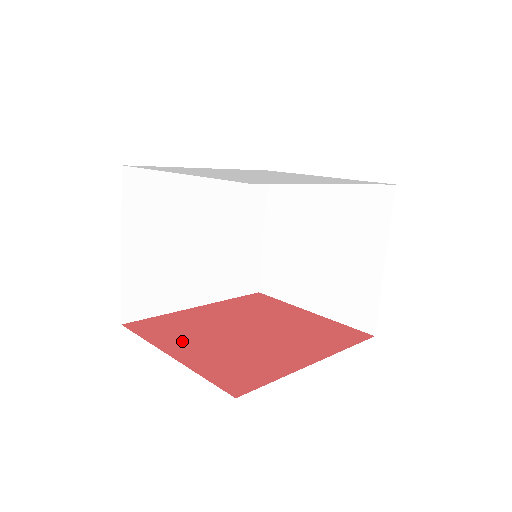
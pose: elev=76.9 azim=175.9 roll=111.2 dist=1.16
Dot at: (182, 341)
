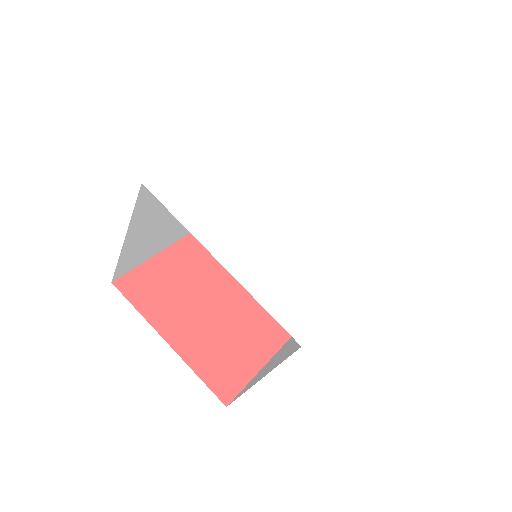
Dot at: (174, 316)
